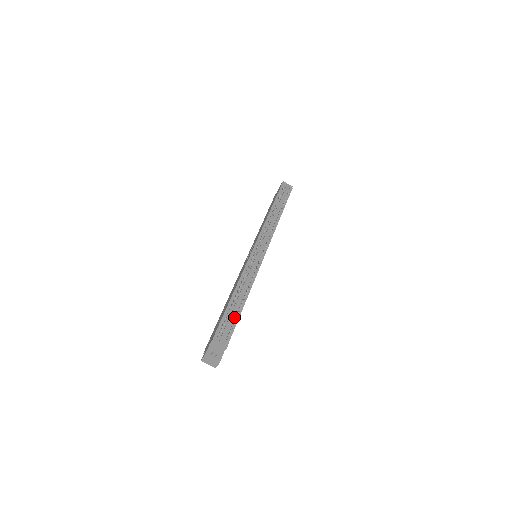
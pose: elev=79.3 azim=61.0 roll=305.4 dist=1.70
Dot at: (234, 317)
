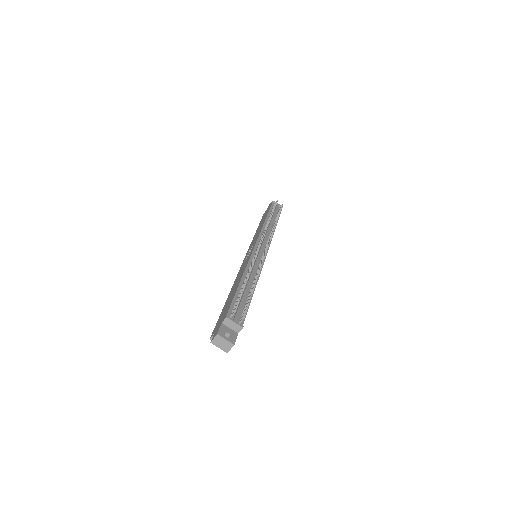
Dot at: (245, 301)
